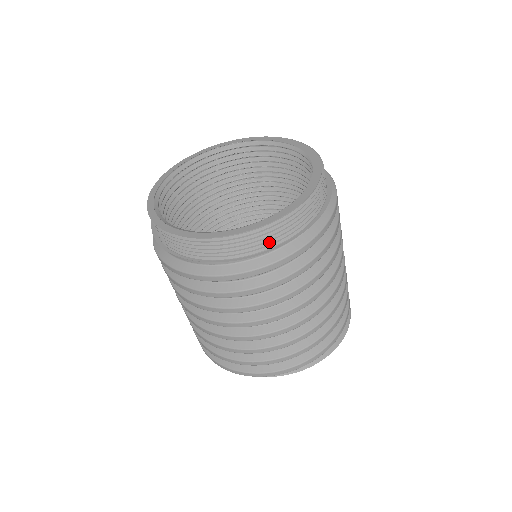
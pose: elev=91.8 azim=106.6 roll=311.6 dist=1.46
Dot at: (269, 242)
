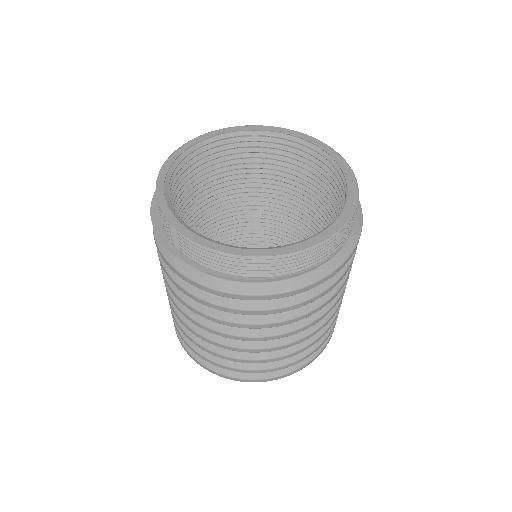
Dot at: (338, 242)
